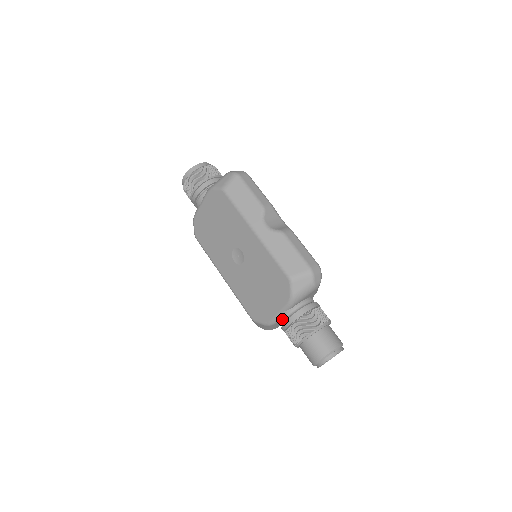
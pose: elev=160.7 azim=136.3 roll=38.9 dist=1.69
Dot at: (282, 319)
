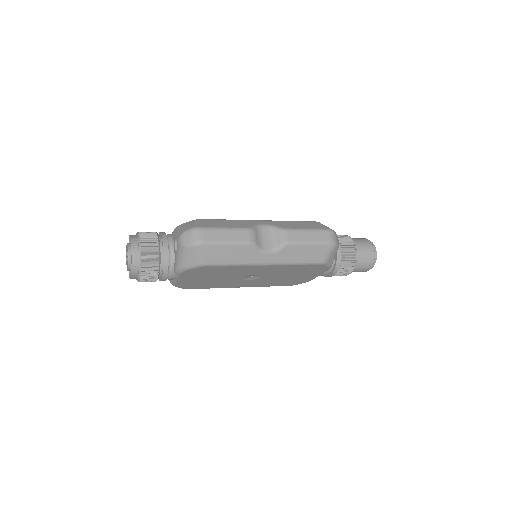
Dot at: occluded
